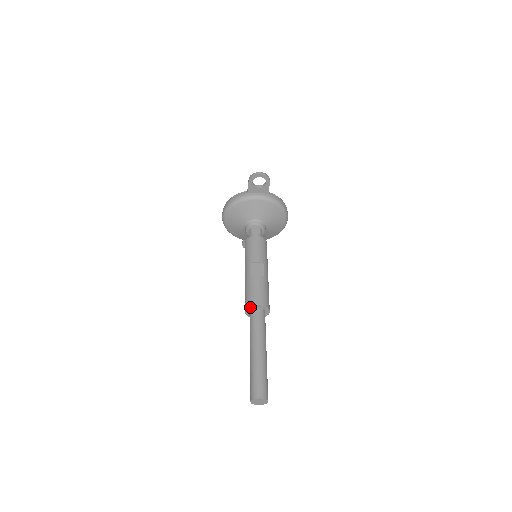
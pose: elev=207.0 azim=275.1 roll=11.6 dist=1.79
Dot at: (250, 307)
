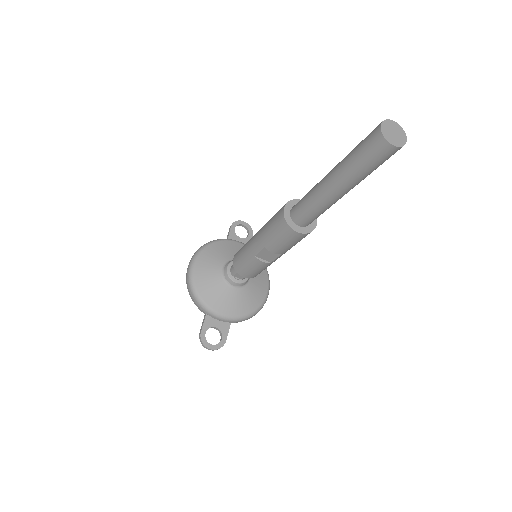
Dot at: (292, 202)
